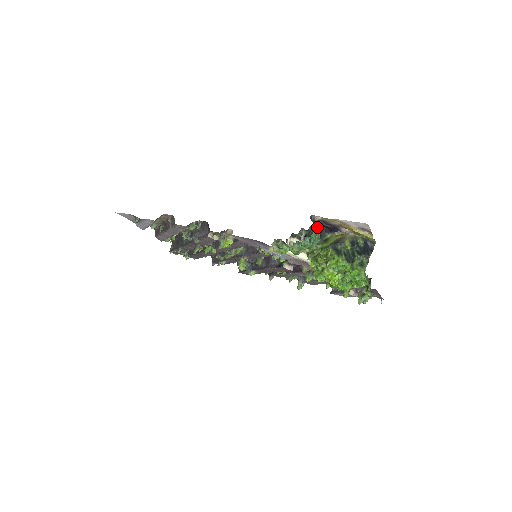
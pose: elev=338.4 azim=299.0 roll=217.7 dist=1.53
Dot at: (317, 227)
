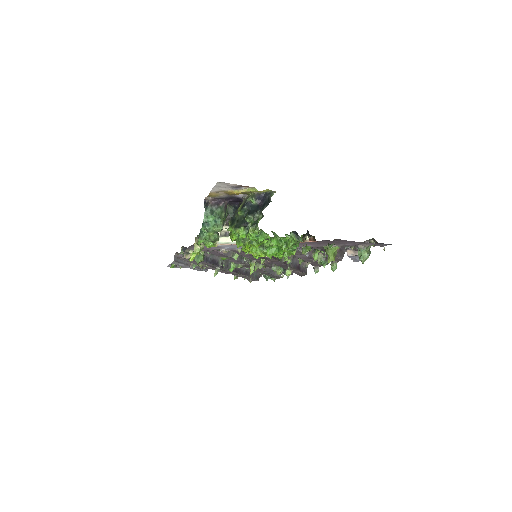
Dot at: (211, 208)
